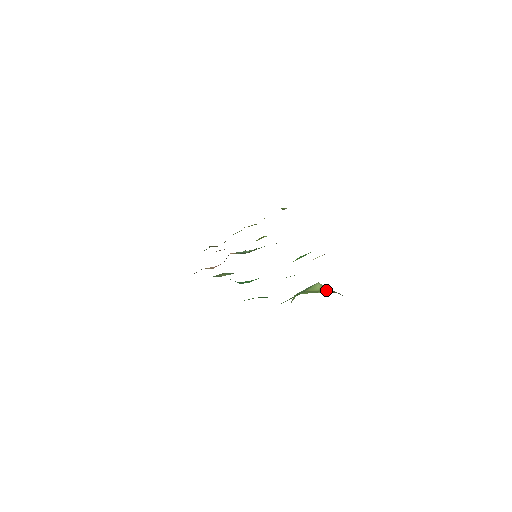
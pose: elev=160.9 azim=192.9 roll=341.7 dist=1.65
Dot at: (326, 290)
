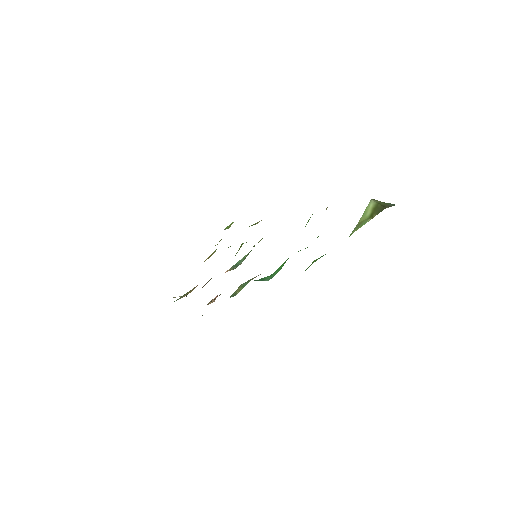
Dot at: (375, 211)
